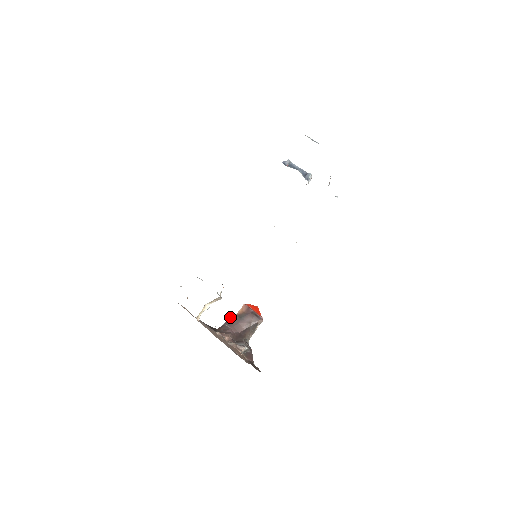
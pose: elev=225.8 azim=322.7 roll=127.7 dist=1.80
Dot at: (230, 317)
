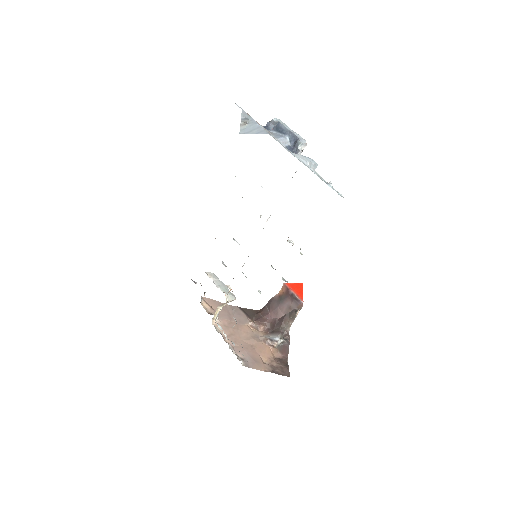
Dot at: (271, 298)
